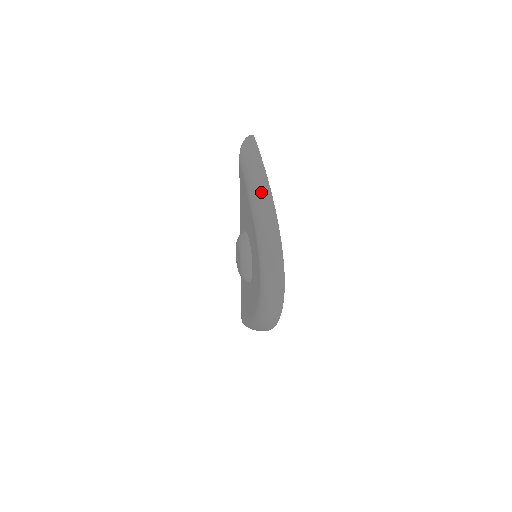
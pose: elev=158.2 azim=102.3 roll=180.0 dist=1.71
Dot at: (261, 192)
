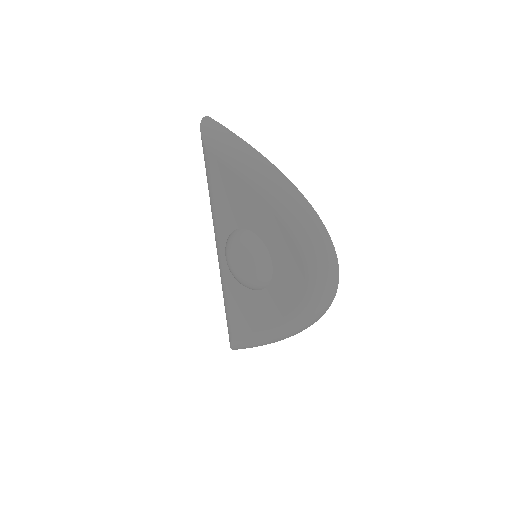
Dot at: (269, 173)
